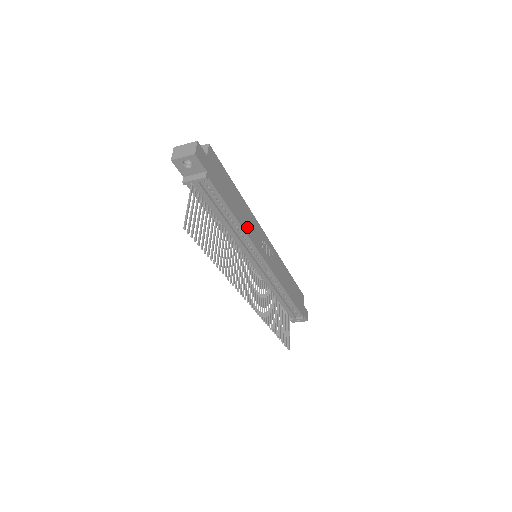
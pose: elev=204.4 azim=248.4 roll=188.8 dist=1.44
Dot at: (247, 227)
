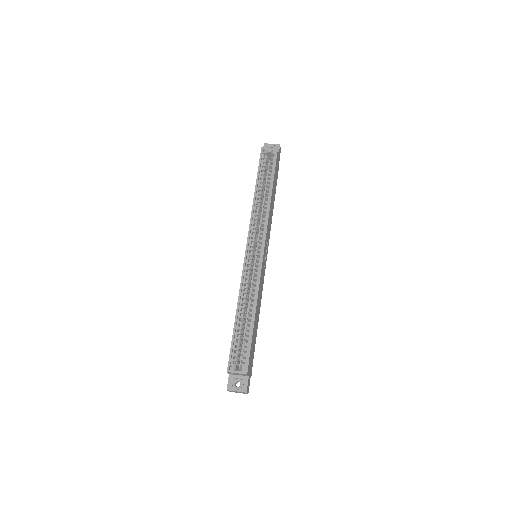
Dot at: (260, 300)
